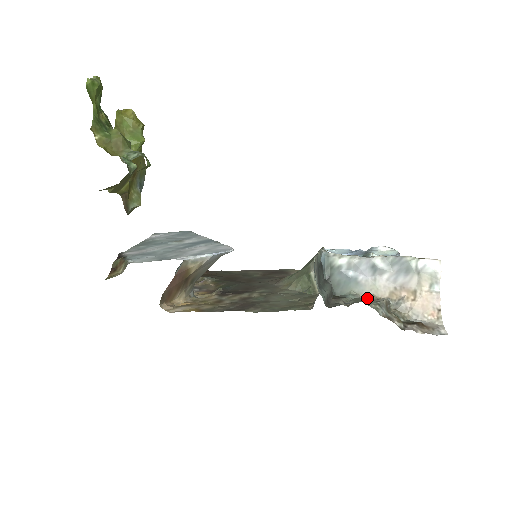
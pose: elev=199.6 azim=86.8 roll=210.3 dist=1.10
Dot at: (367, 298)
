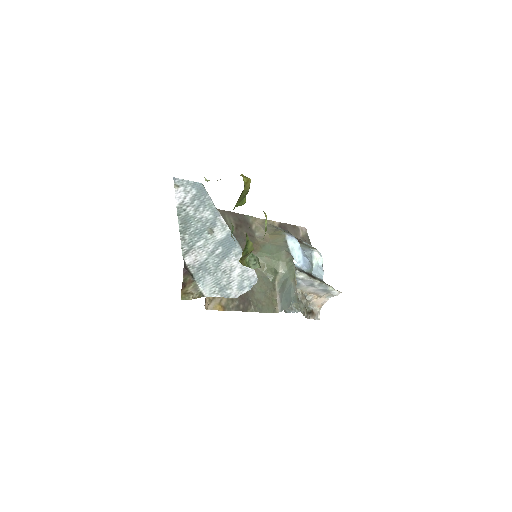
Dot at: (299, 295)
